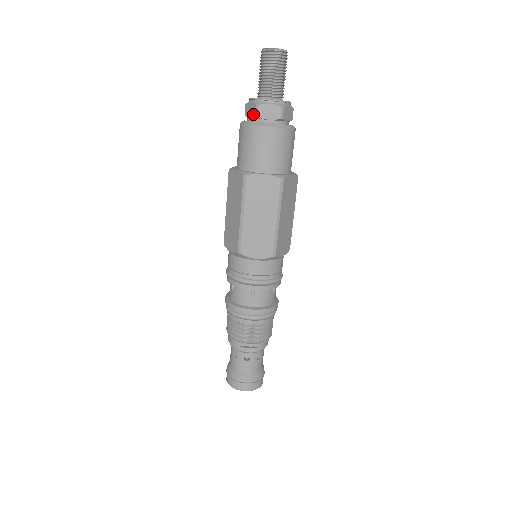
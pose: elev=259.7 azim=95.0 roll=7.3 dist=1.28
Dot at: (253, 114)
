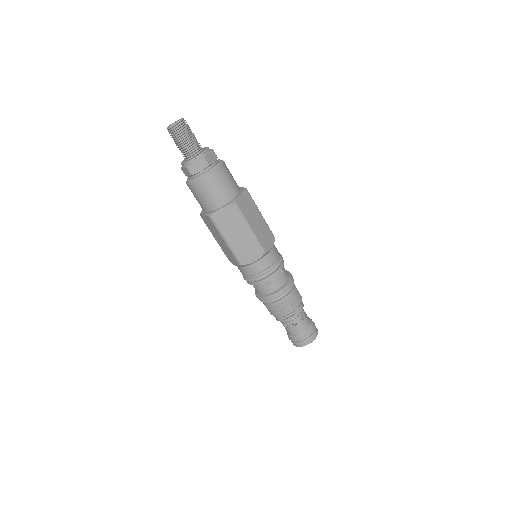
Dot at: (189, 174)
